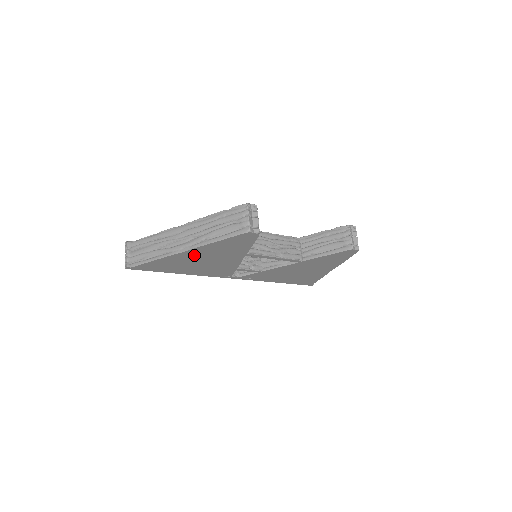
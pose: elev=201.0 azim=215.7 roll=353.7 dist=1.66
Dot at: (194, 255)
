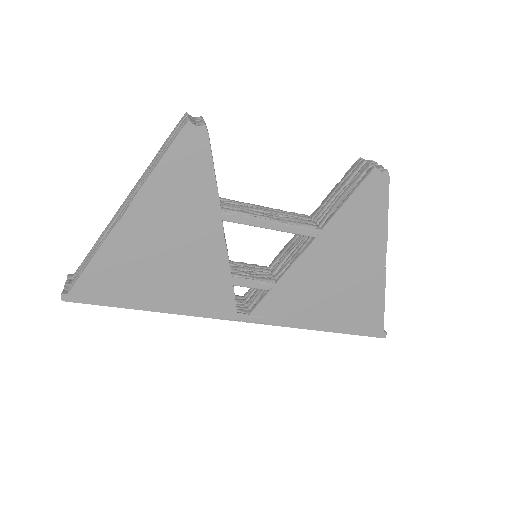
Dot at: (144, 229)
